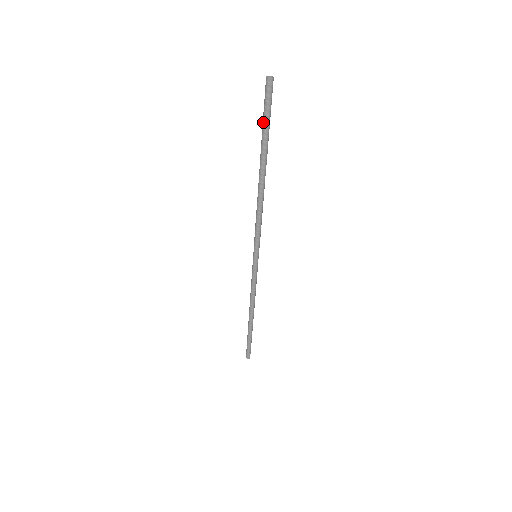
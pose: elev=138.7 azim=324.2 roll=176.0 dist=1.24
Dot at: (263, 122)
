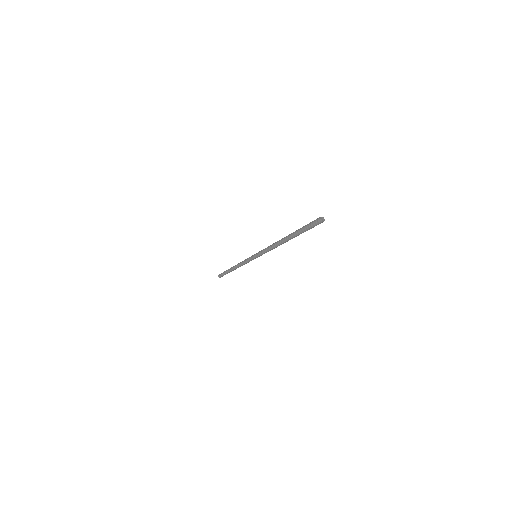
Dot at: (305, 231)
